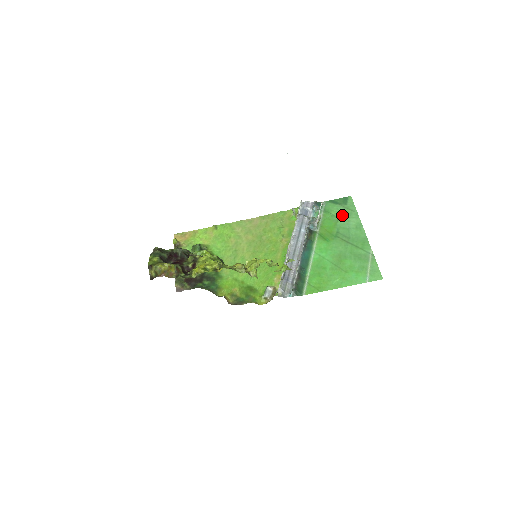
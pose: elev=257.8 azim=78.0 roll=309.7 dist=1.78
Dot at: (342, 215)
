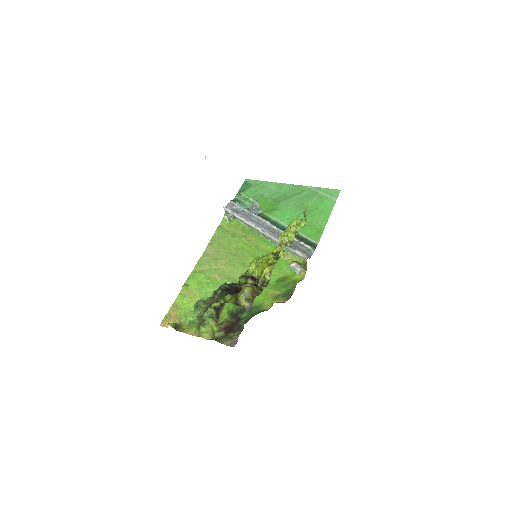
Dot at: (259, 191)
